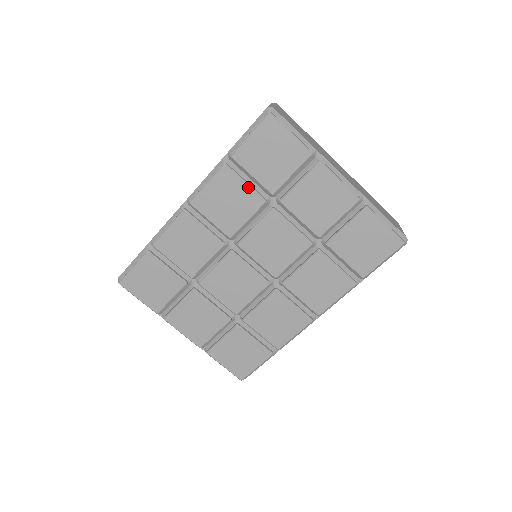
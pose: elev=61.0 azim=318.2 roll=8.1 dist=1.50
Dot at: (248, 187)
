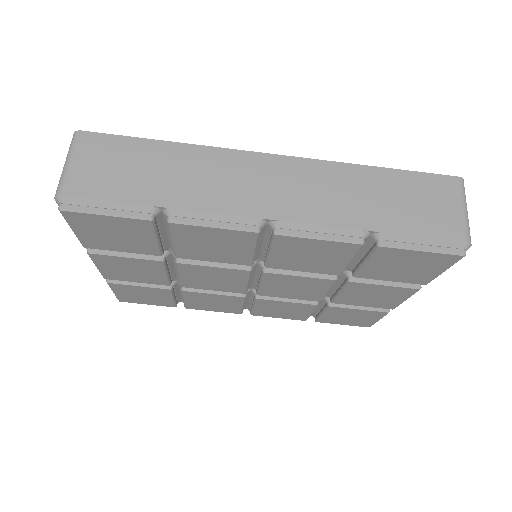
Dot at: (347, 264)
